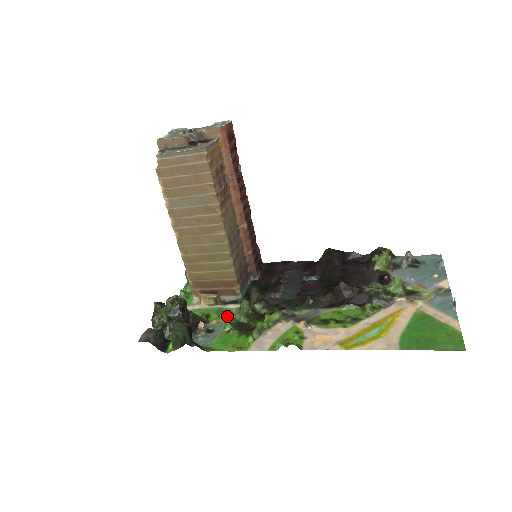
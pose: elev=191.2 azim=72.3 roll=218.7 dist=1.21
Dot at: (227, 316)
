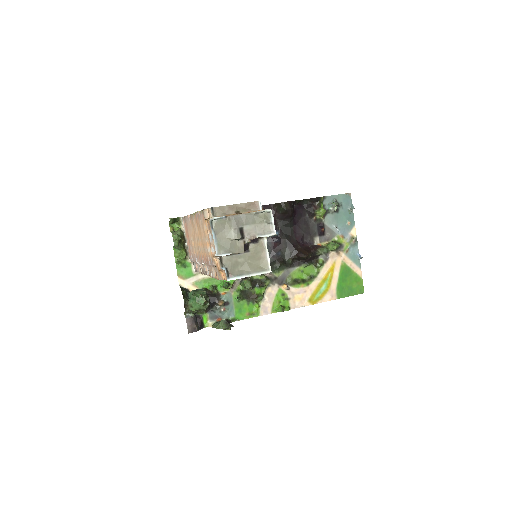
Dot at: (232, 287)
